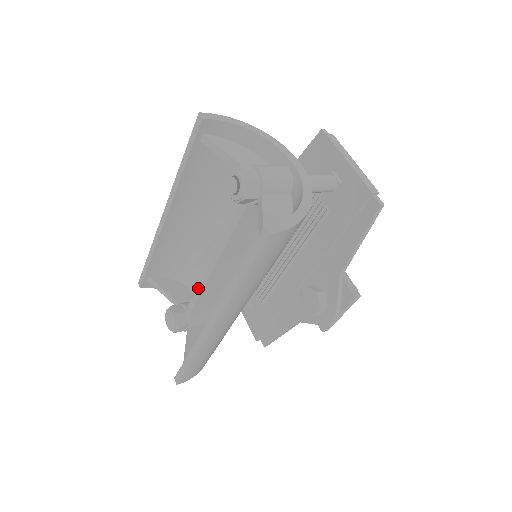
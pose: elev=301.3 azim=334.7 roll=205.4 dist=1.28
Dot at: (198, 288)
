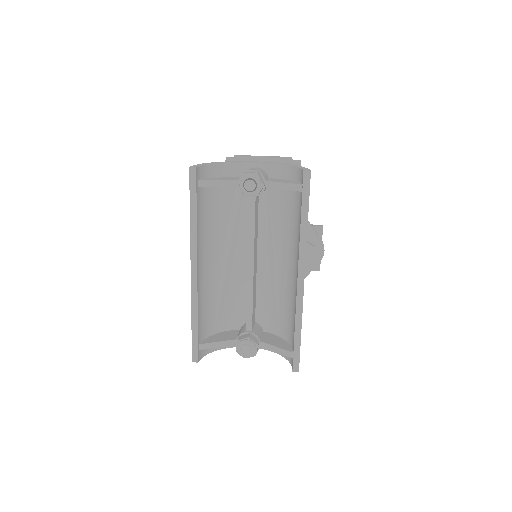
Dot at: (247, 304)
